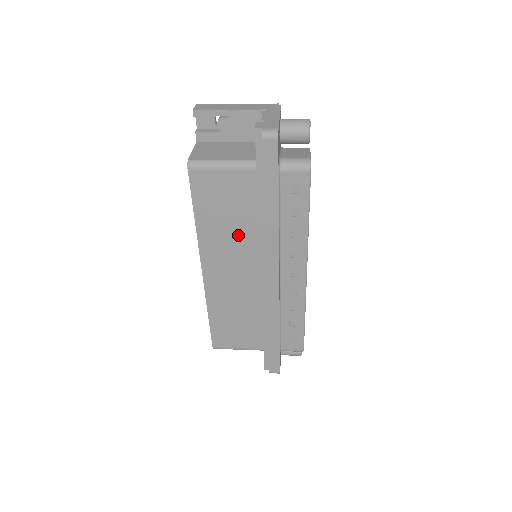
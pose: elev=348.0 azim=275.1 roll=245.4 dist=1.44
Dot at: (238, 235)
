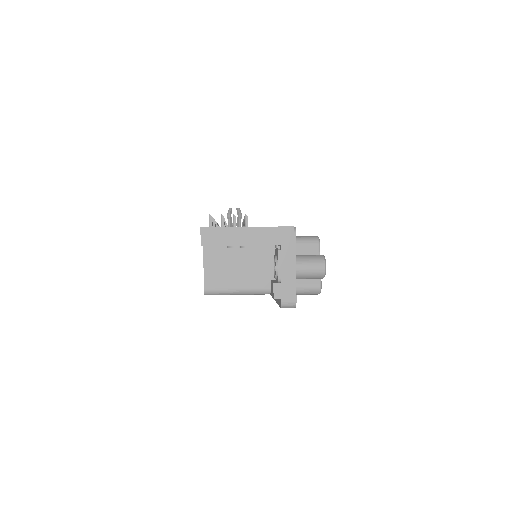
Dot at: occluded
